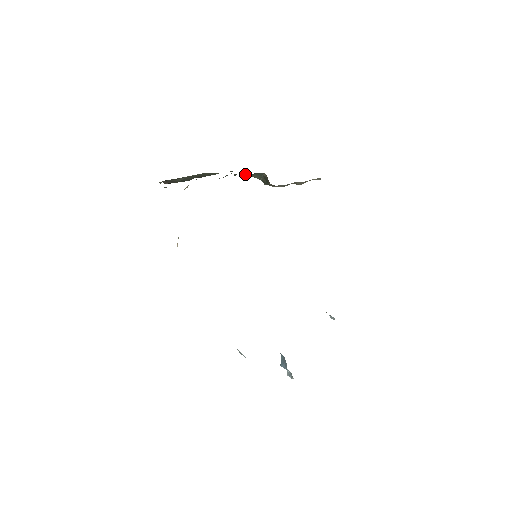
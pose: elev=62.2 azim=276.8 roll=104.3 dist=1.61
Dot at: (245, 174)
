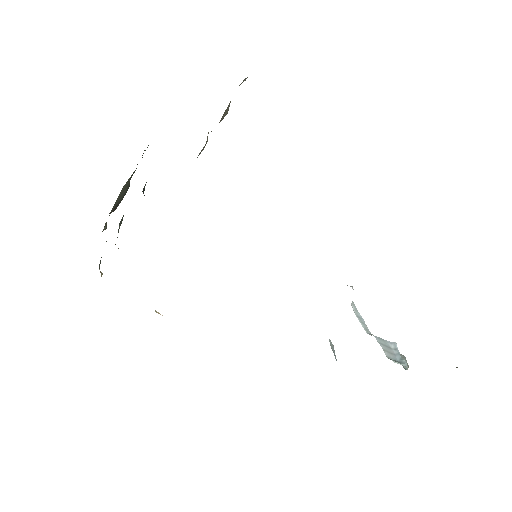
Dot at: occluded
